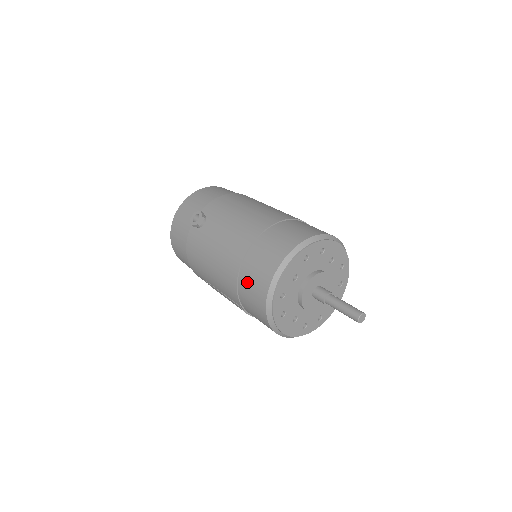
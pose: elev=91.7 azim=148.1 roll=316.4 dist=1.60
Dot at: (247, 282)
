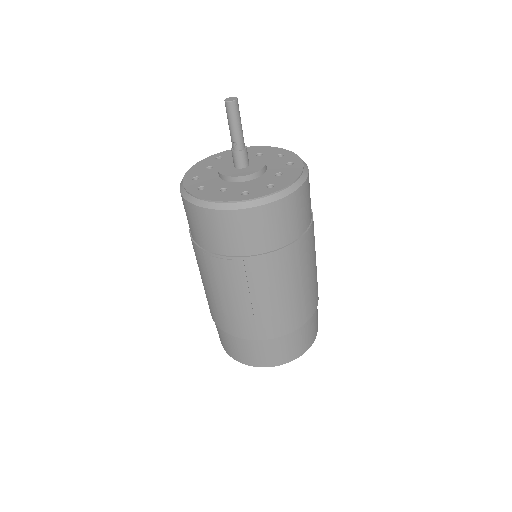
Dot at: occluded
